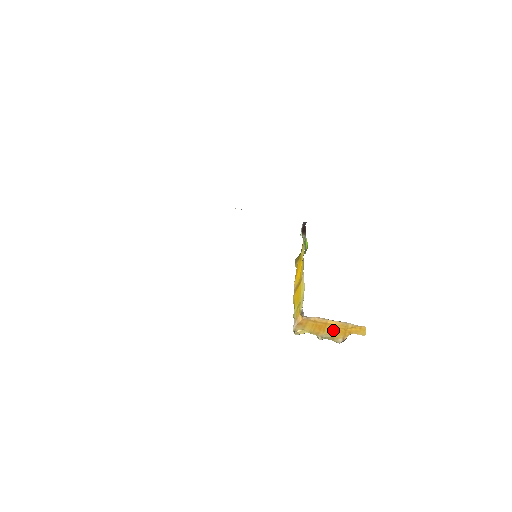
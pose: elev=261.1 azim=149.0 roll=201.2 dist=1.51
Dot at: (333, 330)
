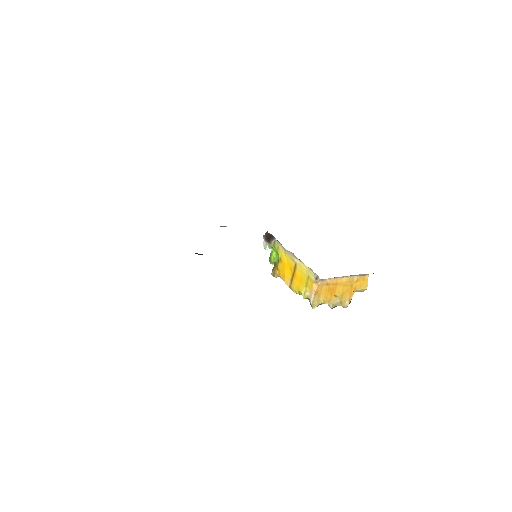
Dot at: (342, 291)
